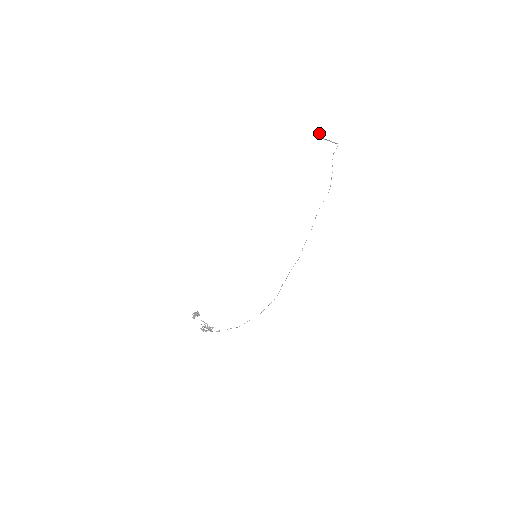
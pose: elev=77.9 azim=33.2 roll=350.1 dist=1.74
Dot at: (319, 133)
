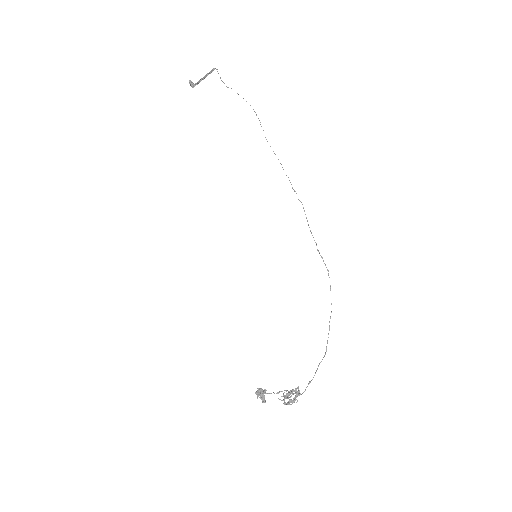
Dot at: occluded
